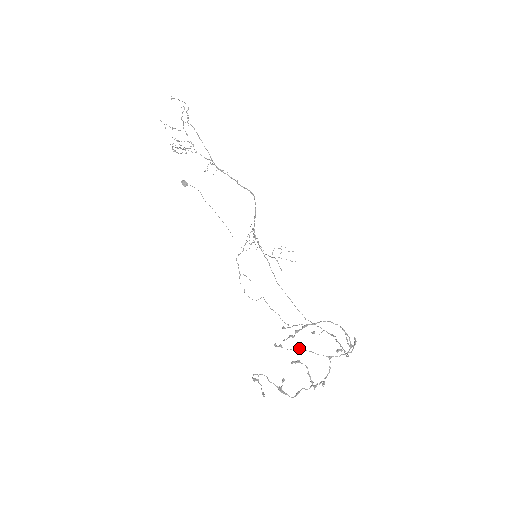
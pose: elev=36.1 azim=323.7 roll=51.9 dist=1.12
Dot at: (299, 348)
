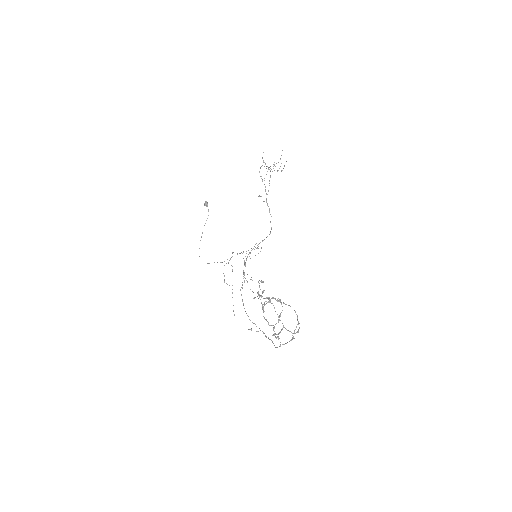
Dot at: occluded
